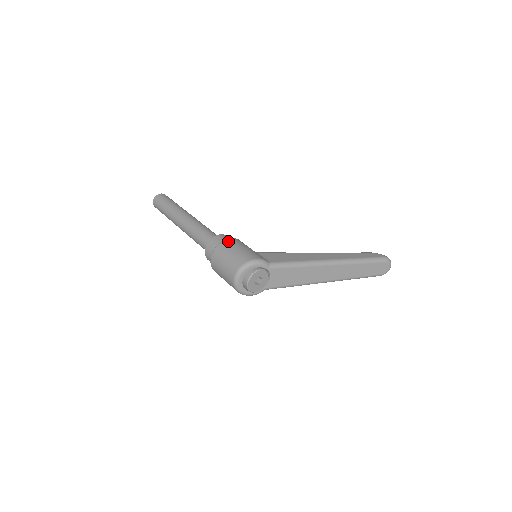
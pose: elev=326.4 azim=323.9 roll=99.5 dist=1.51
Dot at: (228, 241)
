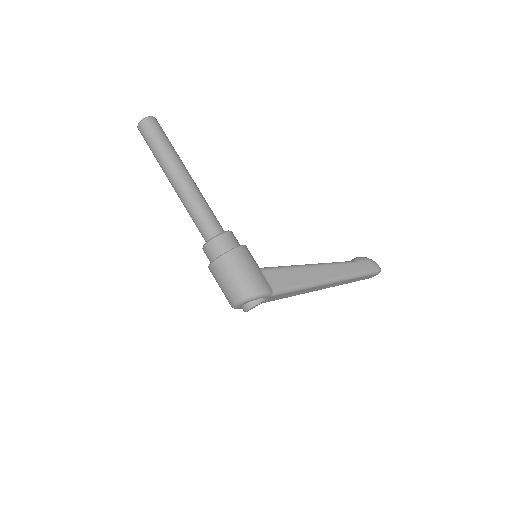
Dot at: (234, 254)
